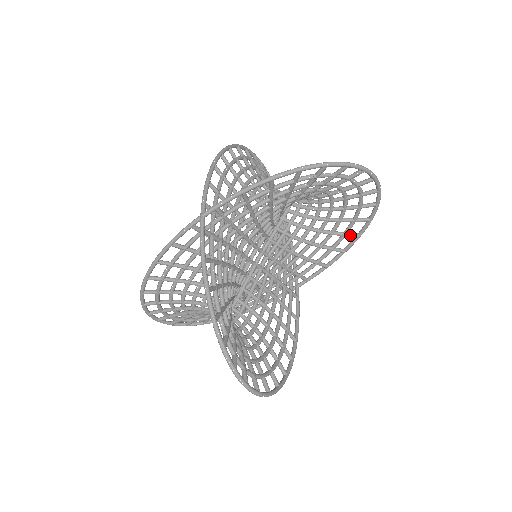
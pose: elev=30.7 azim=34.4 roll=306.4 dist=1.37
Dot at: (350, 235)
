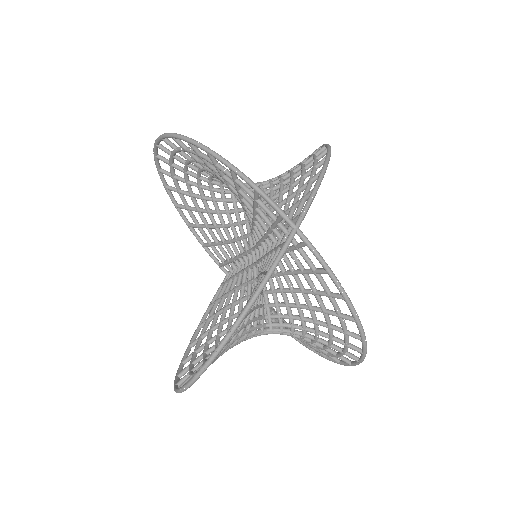
Dot at: occluded
